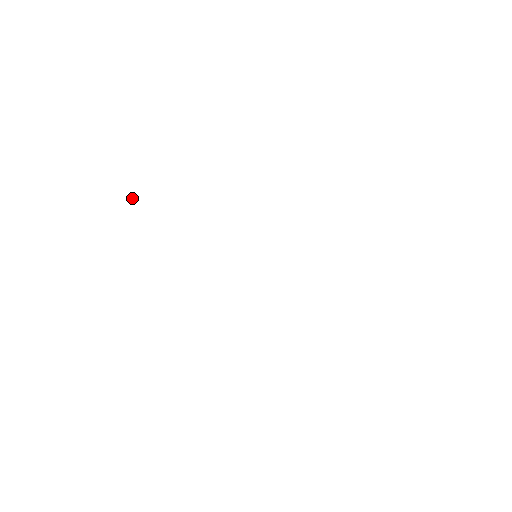
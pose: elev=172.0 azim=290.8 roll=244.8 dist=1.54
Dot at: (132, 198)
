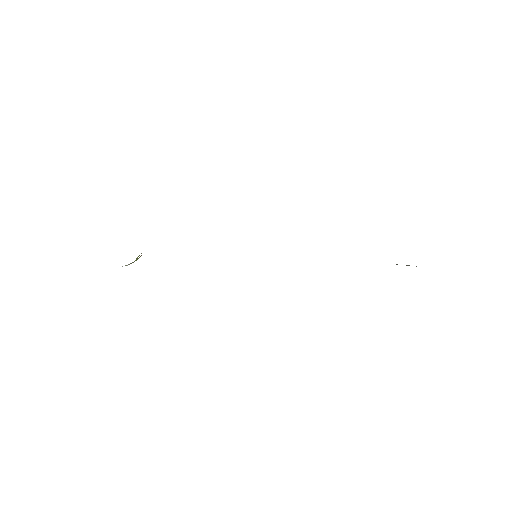
Dot at: (141, 253)
